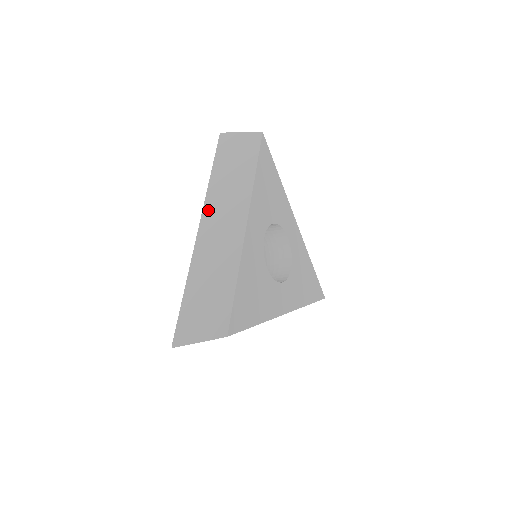
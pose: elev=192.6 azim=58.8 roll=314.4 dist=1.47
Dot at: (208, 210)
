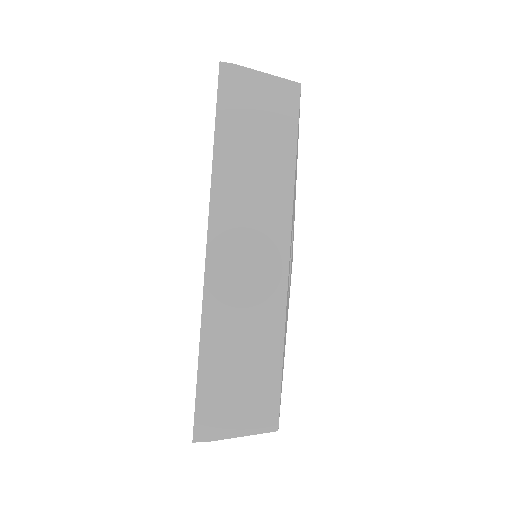
Dot at: (219, 220)
